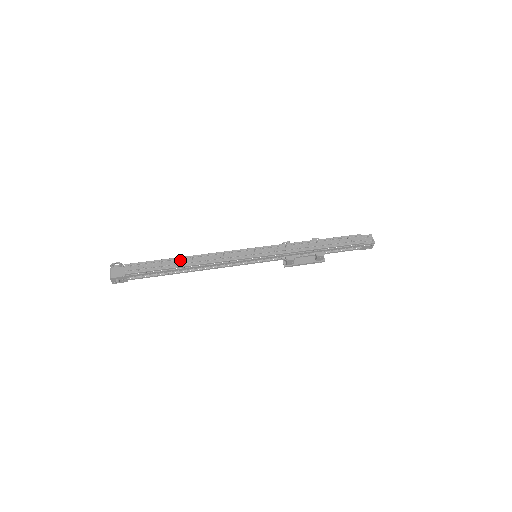
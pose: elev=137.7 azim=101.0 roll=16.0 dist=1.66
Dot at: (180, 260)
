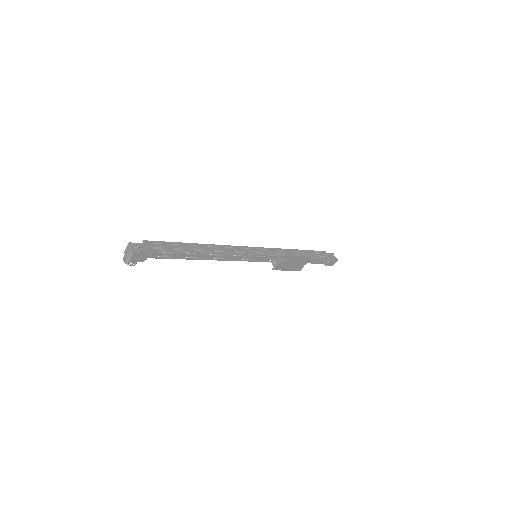
Dot at: occluded
